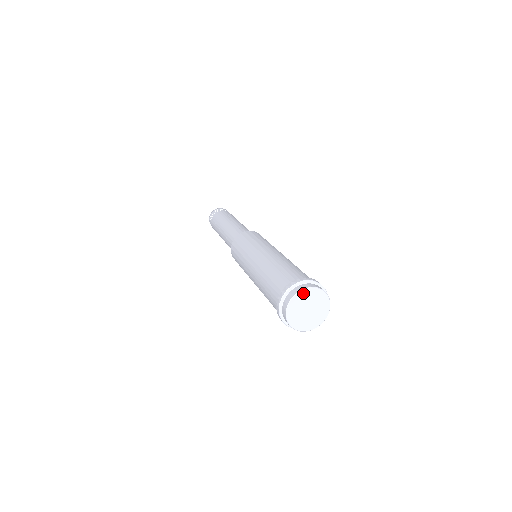
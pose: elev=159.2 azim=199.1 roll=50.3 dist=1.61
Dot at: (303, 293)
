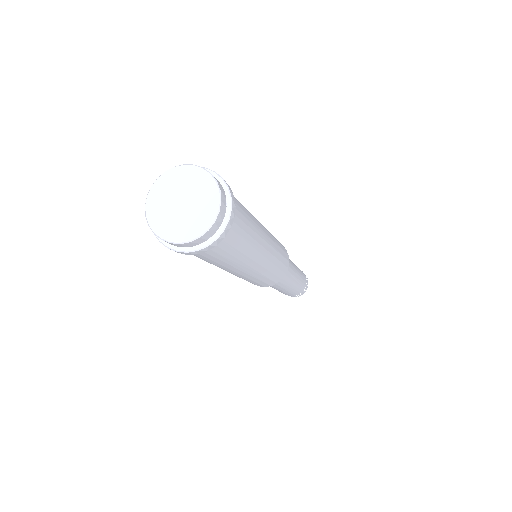
Dot at: (195, 171)
